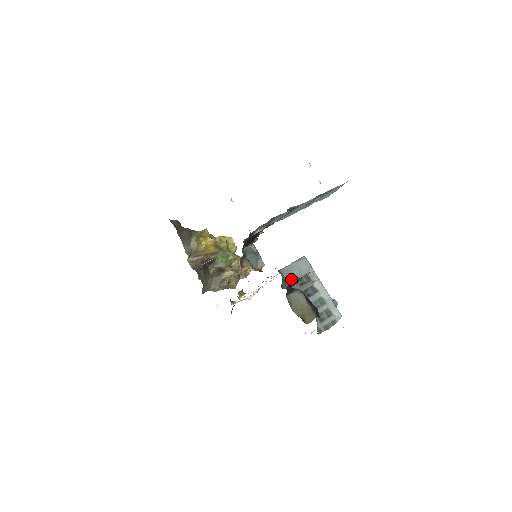
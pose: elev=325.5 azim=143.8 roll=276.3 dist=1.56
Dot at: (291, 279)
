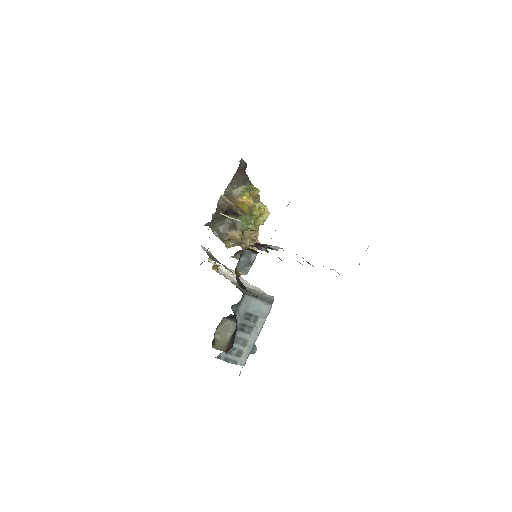
Dot at: (244, 308)
